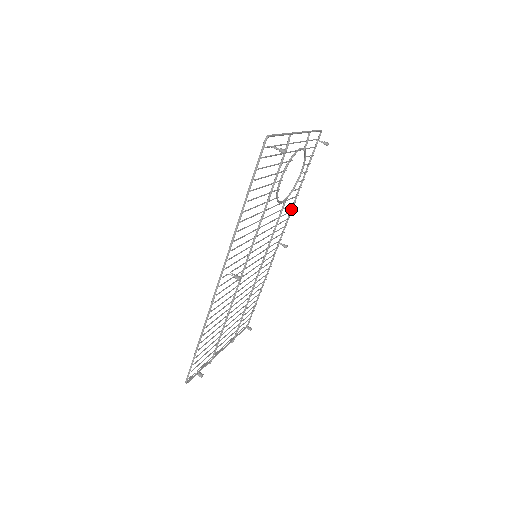
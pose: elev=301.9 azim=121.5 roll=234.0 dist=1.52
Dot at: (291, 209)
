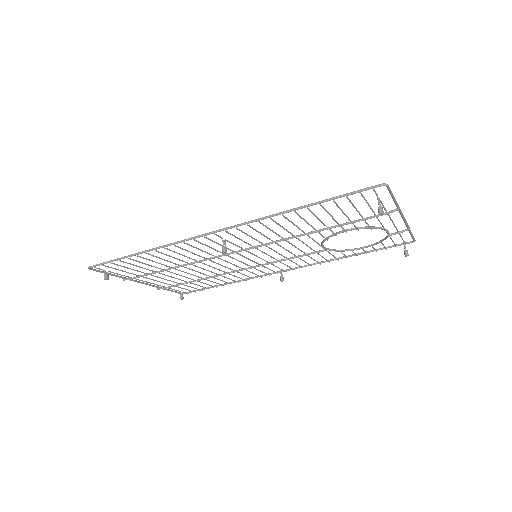
Dot at: (321, 262)
